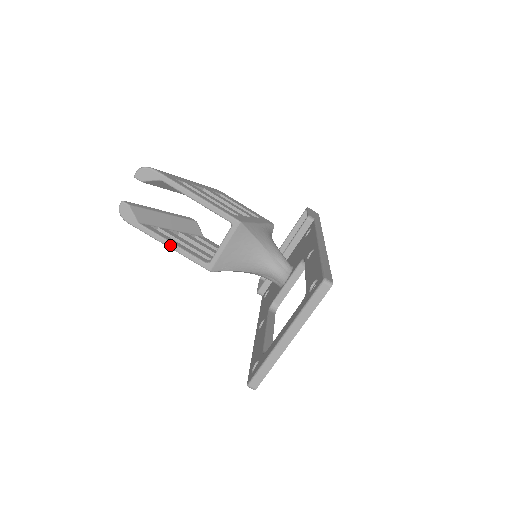
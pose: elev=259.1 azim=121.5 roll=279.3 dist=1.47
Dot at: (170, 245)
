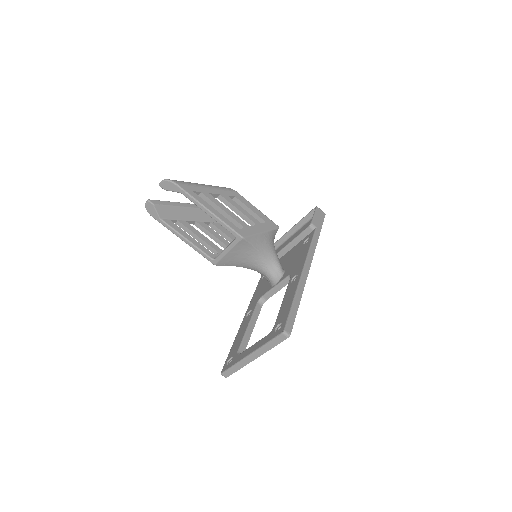
Dot at: (184, 240)
